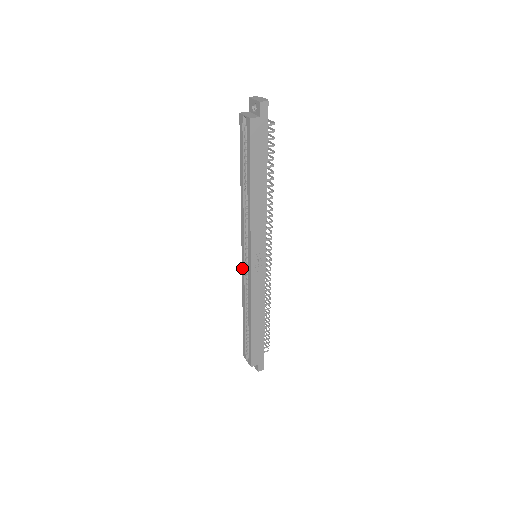
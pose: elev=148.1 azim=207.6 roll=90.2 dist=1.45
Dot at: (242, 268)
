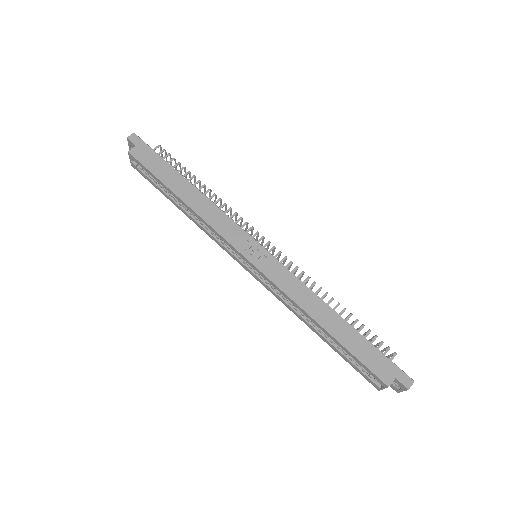
Dot at: occluded
